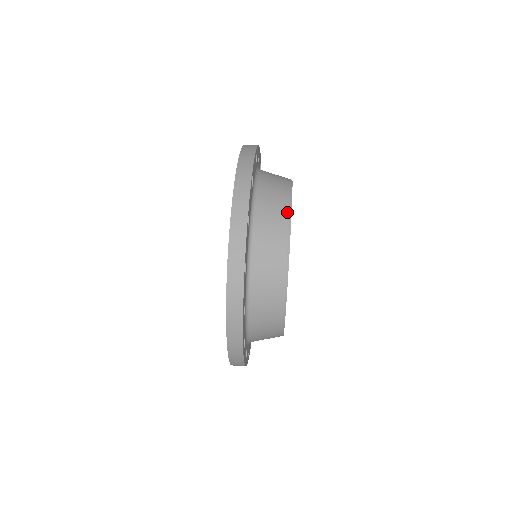
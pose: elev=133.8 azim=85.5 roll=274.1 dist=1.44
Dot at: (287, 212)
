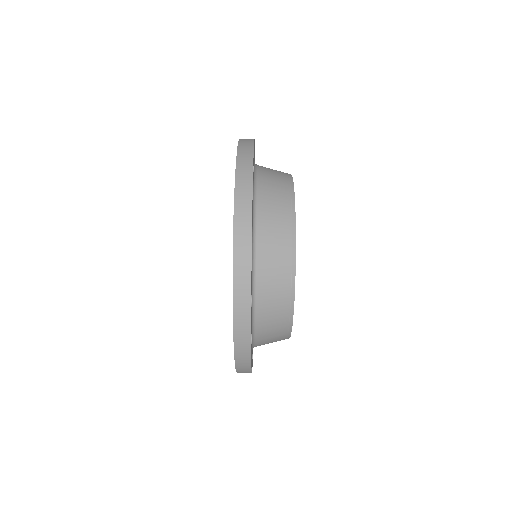
Dot at: (290, 198)
